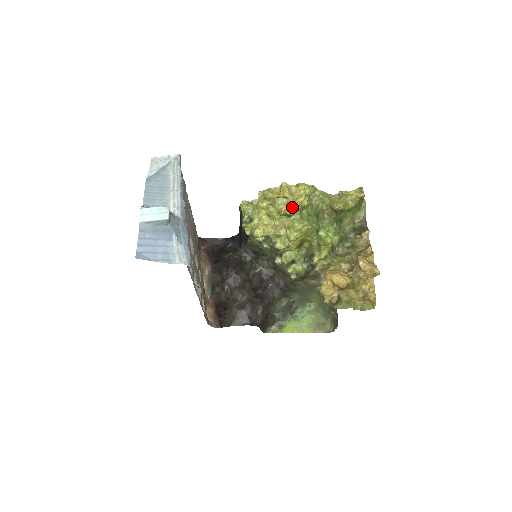
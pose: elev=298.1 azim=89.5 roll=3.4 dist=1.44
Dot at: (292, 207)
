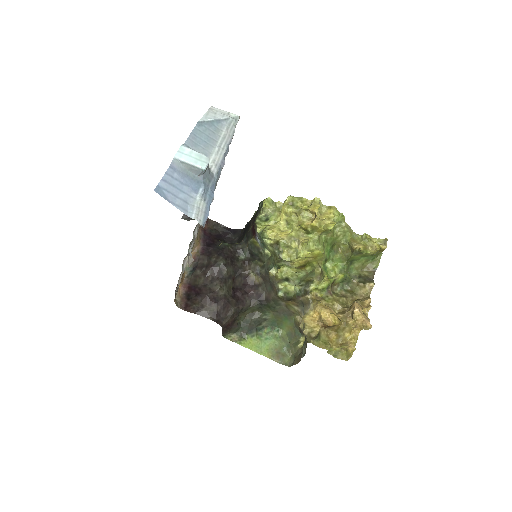
Dot at: (316, 225)
